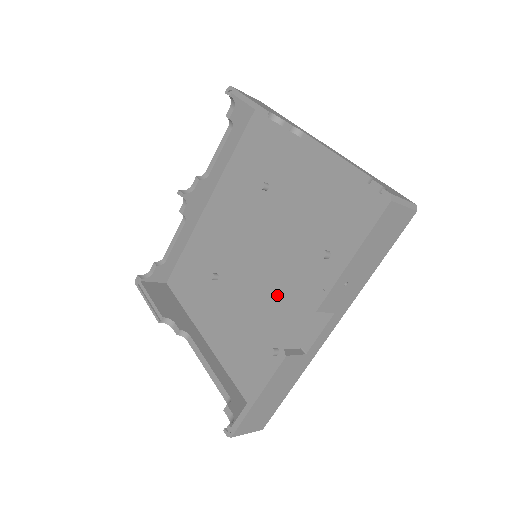
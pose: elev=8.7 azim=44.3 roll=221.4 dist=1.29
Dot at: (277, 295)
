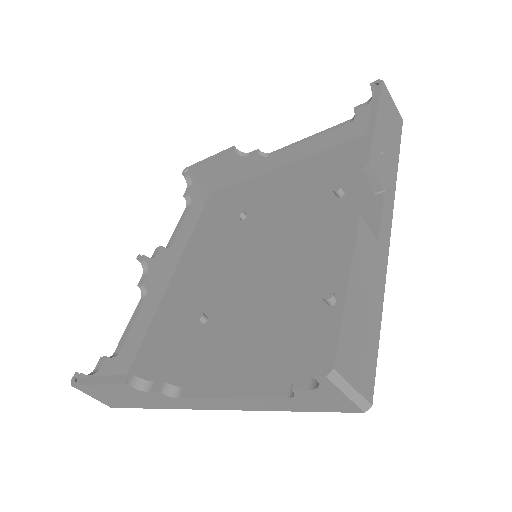
Dot at: (301, 261)
